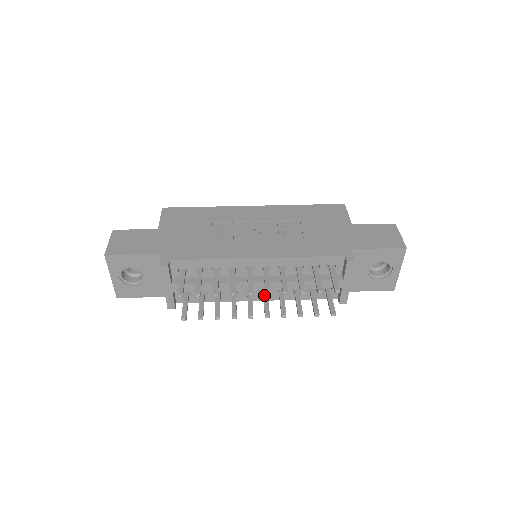
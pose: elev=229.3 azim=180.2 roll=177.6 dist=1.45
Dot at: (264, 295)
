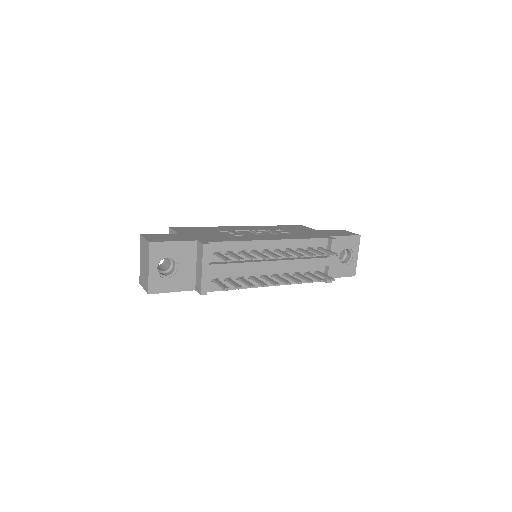
Dot at: (276, 276)
